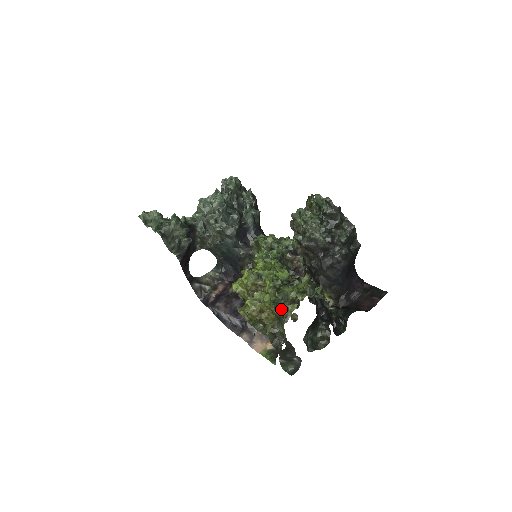
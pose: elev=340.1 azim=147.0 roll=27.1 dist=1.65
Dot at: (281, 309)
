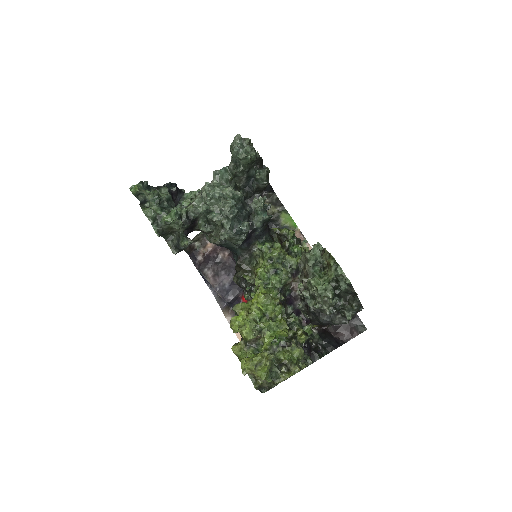
Dot at: (274, 378)
